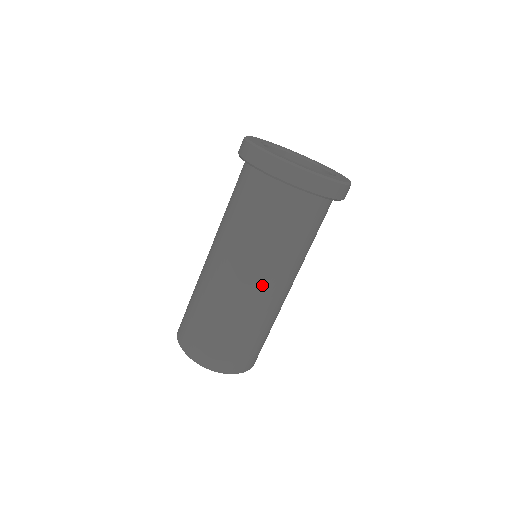
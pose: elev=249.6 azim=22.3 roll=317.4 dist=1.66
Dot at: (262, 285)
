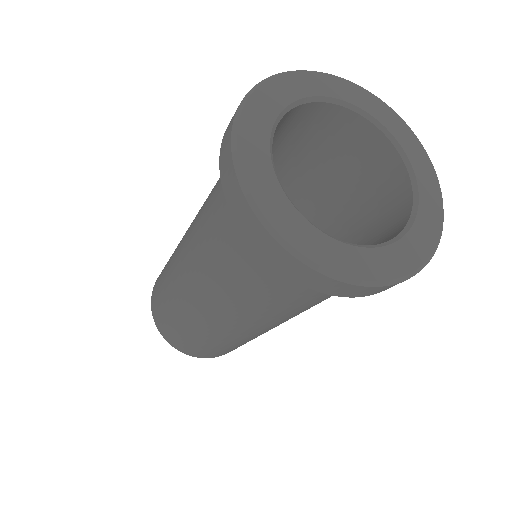
Dot at: occluded
